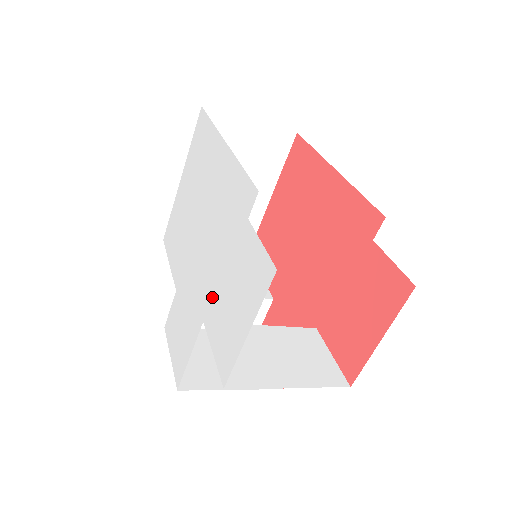
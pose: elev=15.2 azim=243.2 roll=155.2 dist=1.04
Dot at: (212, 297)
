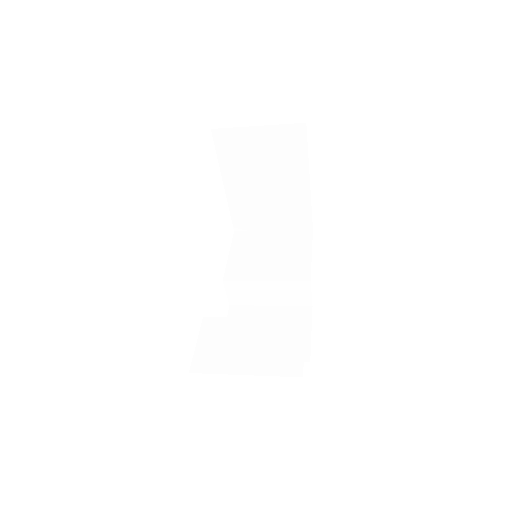
Dot at: occluded
